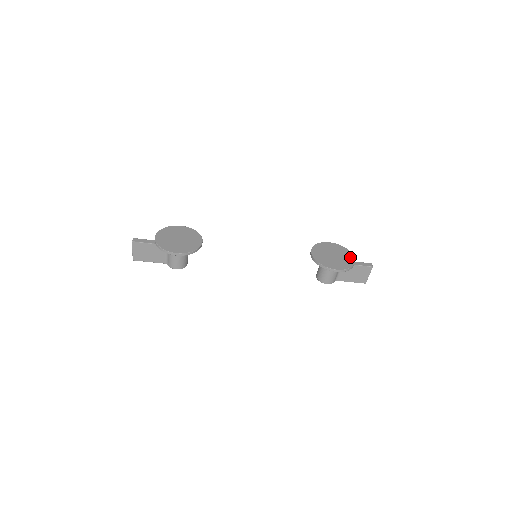
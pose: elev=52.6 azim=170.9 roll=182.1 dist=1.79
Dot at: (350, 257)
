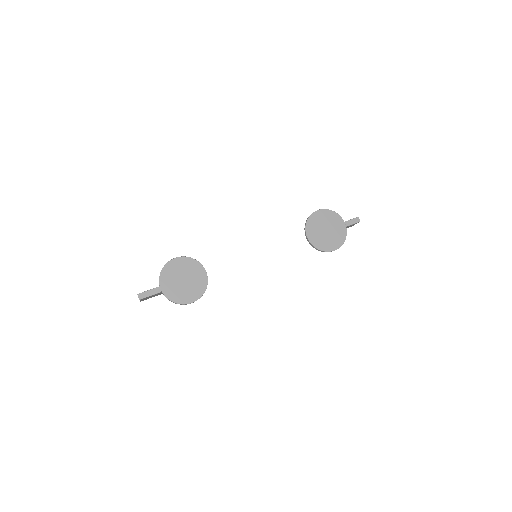
Dot at: (341, 225)
